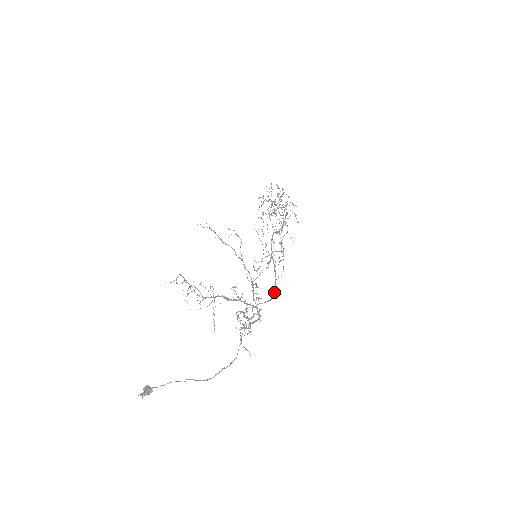
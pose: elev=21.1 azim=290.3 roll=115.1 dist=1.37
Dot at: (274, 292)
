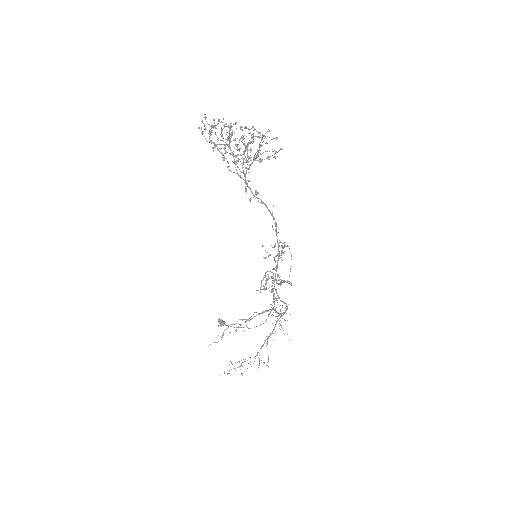
Dot at: occluded
